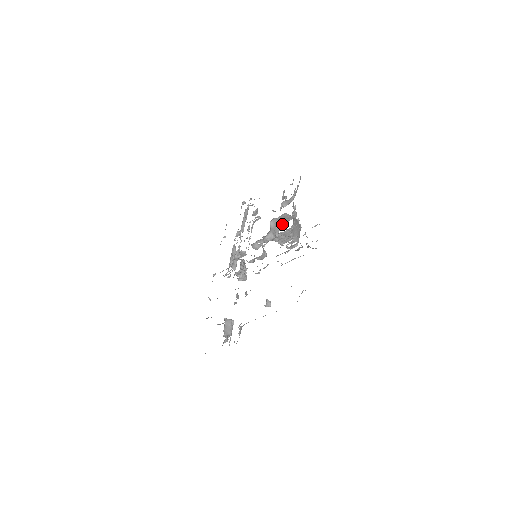
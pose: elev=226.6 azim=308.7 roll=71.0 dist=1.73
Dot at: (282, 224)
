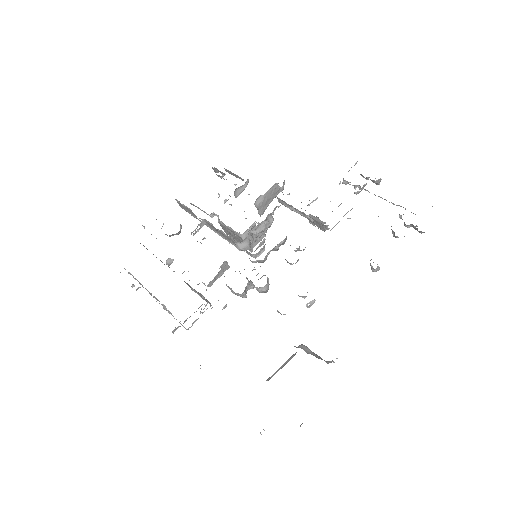
Dot at: (264, 207)
